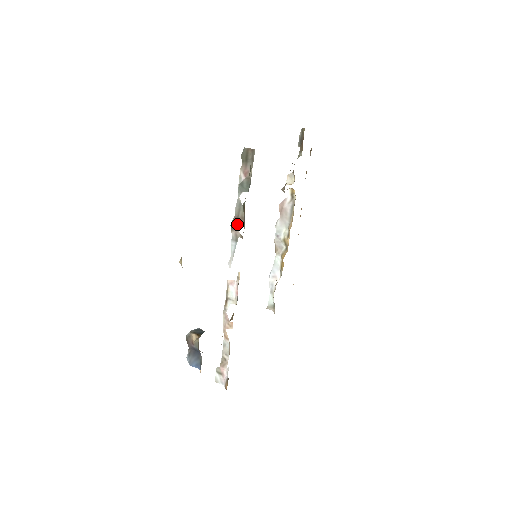
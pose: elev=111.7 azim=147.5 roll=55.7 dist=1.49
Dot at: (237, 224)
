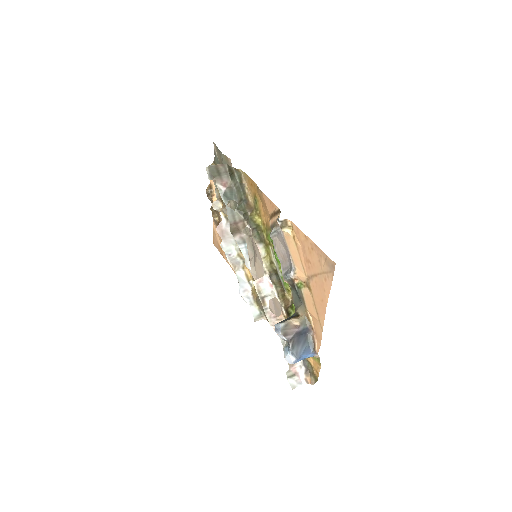
Dot at: (238, 228)
